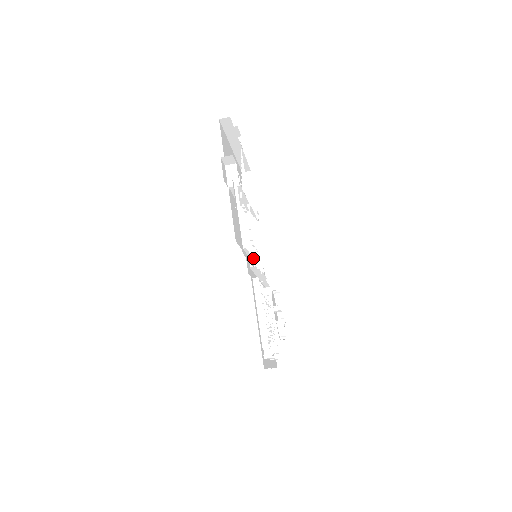
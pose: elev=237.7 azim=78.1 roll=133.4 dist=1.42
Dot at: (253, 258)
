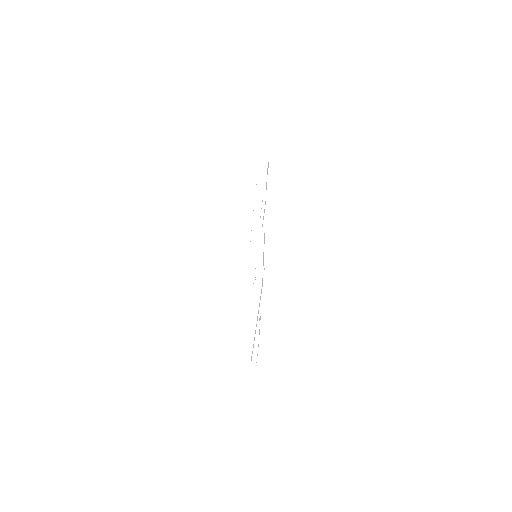
Dot at: (255, 251)
